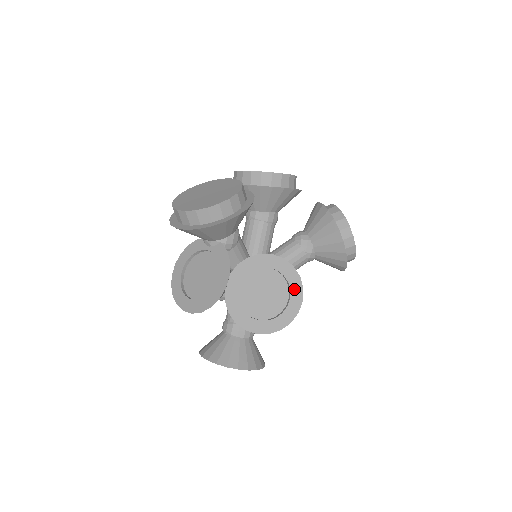
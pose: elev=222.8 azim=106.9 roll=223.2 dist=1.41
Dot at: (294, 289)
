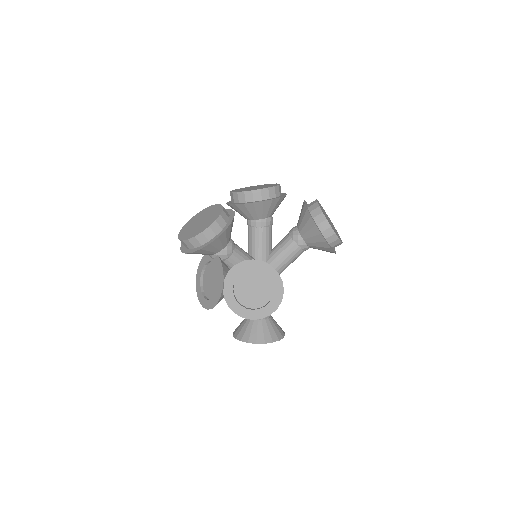
Dot at: (275, 283)
